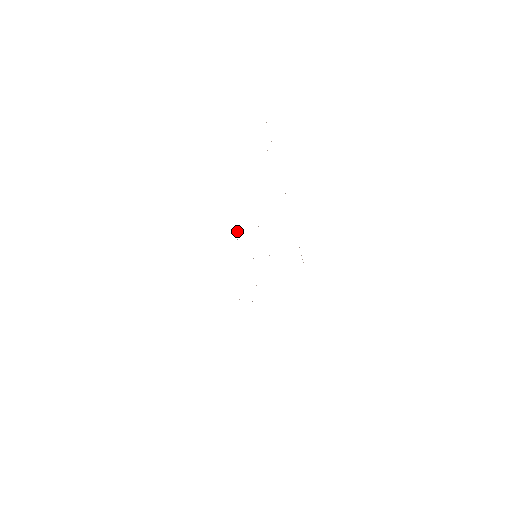
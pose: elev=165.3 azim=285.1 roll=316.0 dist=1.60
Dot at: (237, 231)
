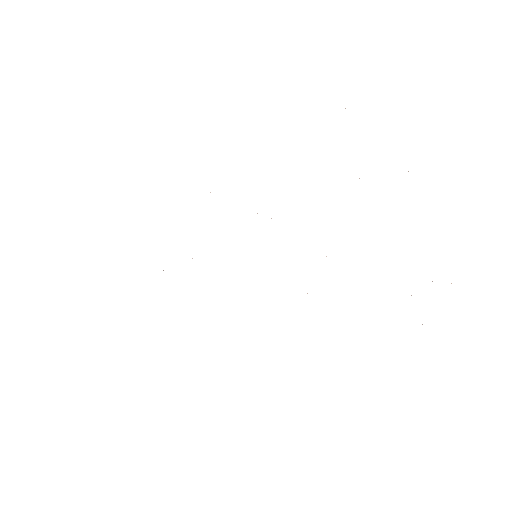
Dot at: occluded
